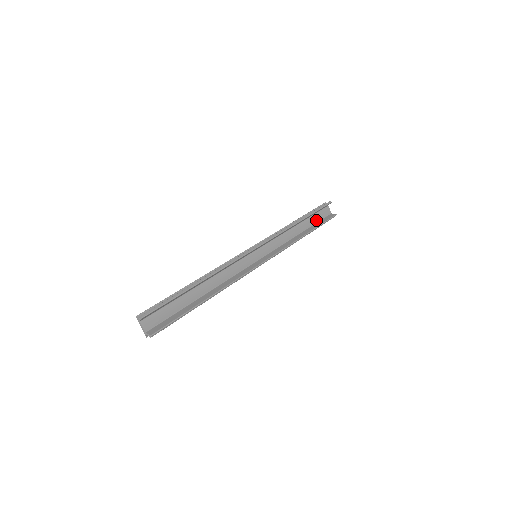
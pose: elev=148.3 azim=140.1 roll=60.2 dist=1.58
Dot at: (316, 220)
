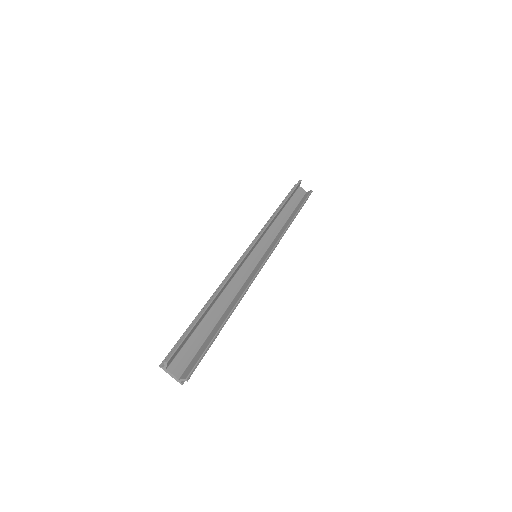
Dot at: (296, 203)
